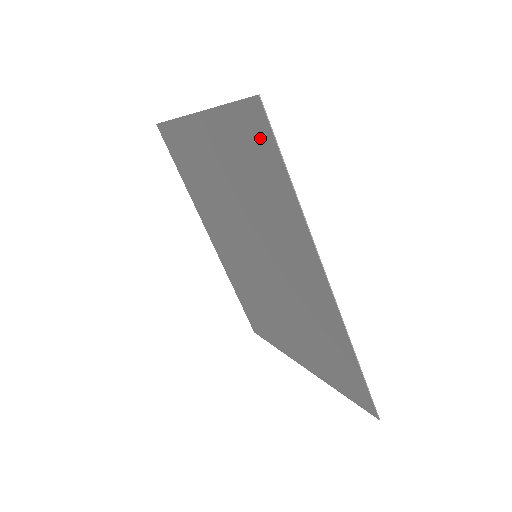
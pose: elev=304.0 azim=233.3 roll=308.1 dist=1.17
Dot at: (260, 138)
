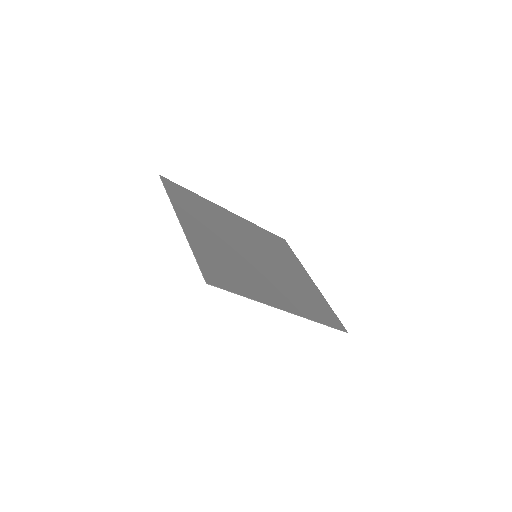
Dot at: (219, 279)
